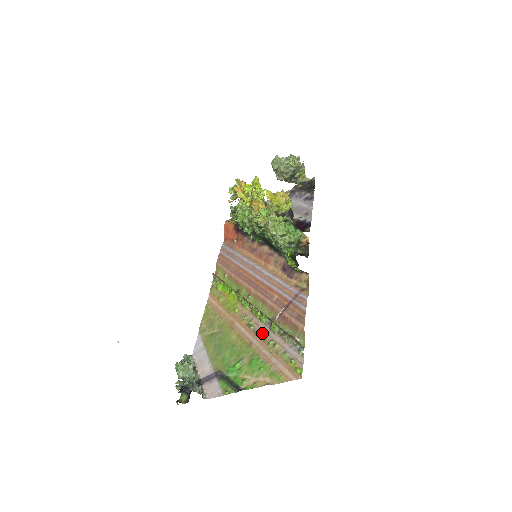
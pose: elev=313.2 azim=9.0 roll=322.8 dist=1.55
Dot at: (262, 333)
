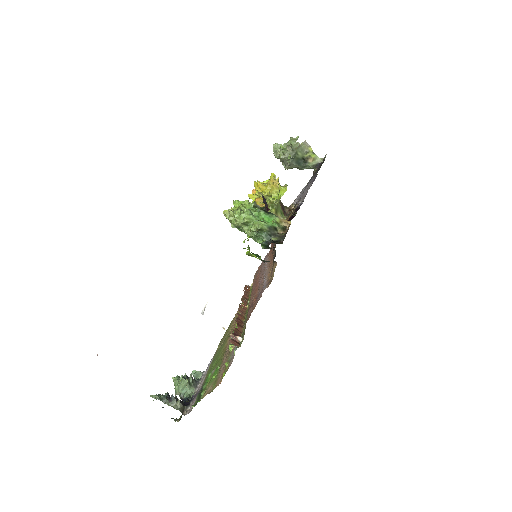
Dot at: occluded
